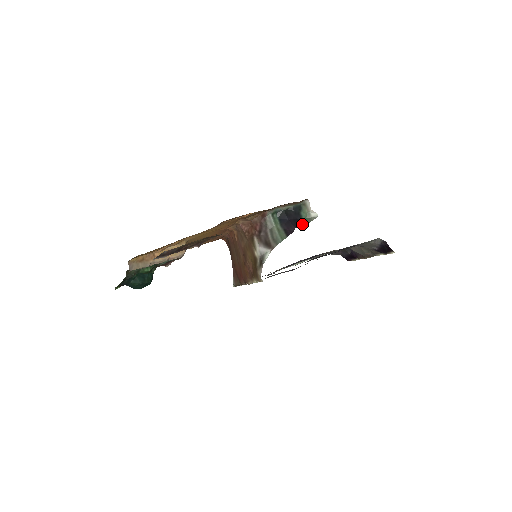
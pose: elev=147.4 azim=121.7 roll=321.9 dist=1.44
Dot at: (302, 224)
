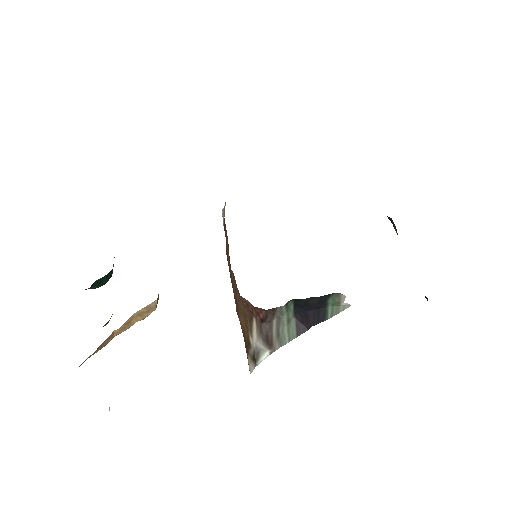
Dot at: (323, 318)
